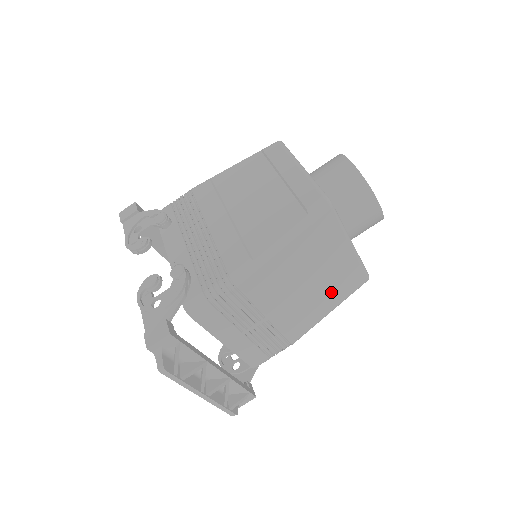
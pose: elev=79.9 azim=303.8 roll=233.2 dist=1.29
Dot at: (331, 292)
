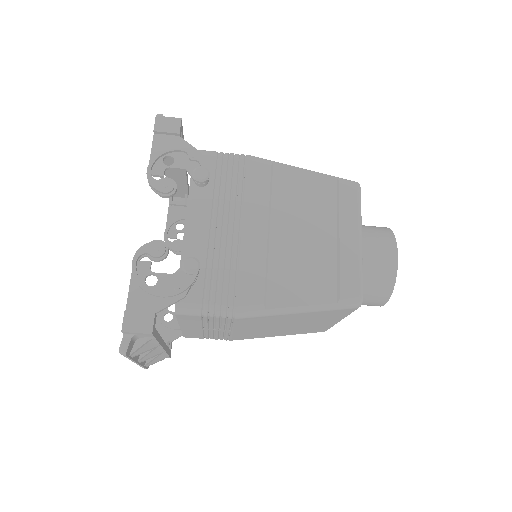
Dot at: (293, 331)
